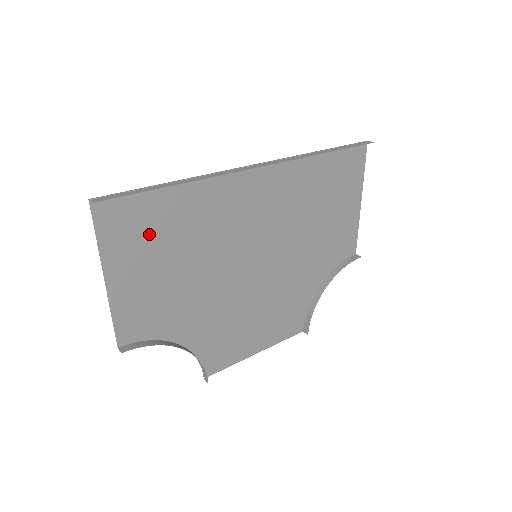
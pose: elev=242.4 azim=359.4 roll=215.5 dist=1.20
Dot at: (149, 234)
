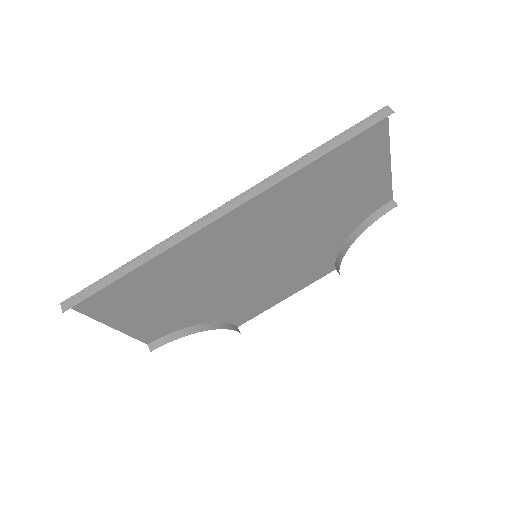
Dot at: (132, 293)
